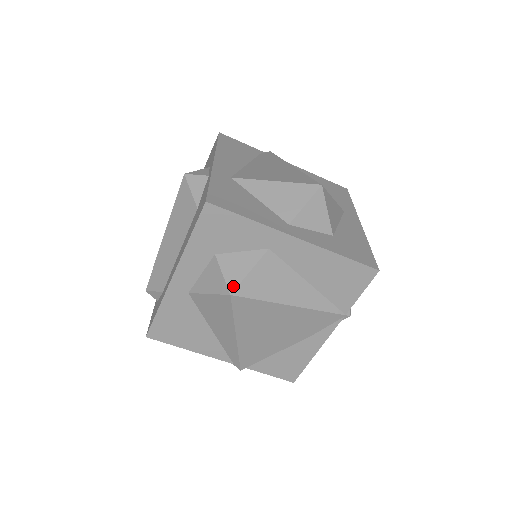
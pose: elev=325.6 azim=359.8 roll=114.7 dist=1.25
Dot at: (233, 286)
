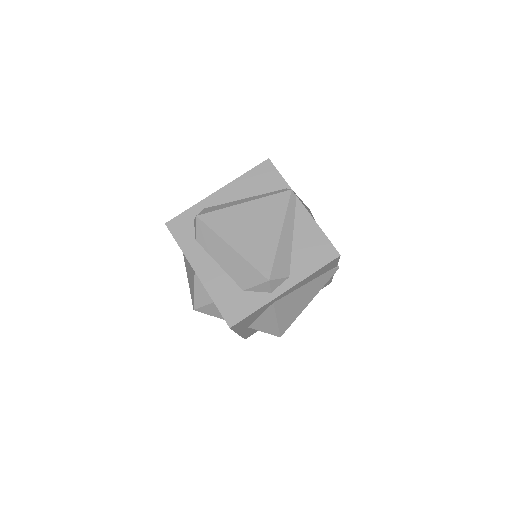
Dot at: (199, 311)
